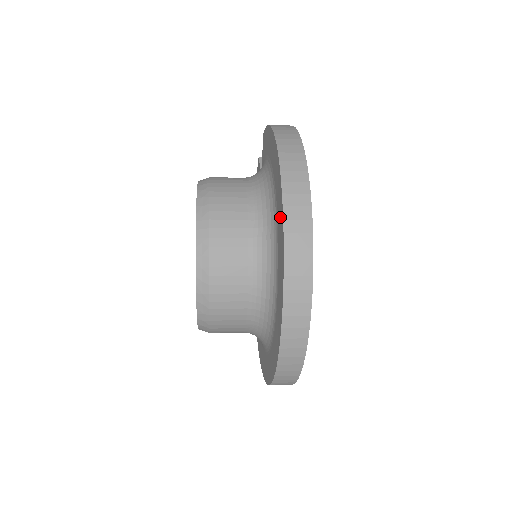
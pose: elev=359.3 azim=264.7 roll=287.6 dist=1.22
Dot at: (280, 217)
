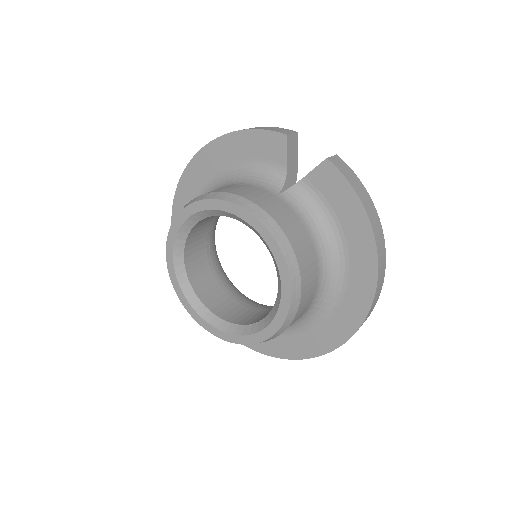
Dot at: (349, 320)
